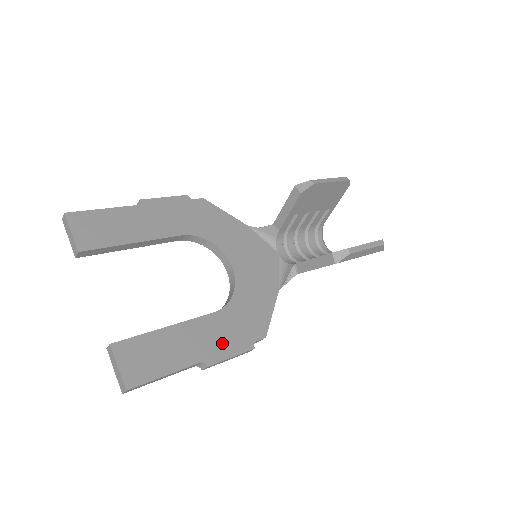
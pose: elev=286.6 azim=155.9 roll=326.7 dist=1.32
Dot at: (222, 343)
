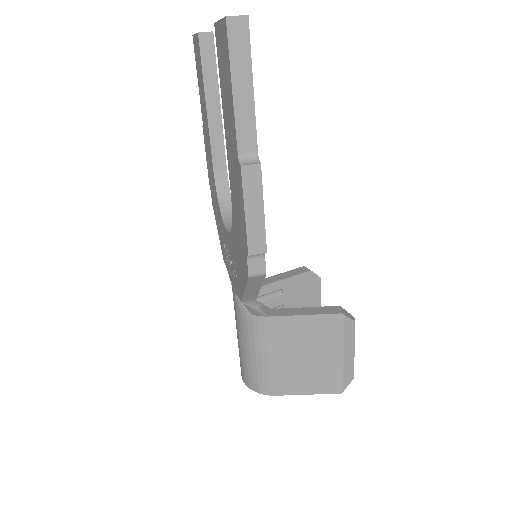
Dot at: occluded
